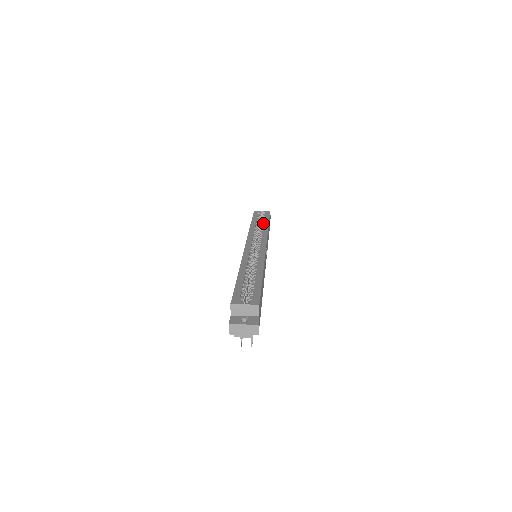
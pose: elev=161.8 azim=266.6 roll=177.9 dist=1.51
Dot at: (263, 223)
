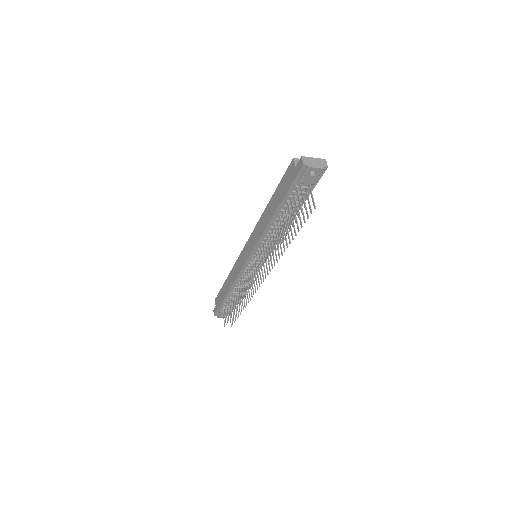
Dot at: occluded
